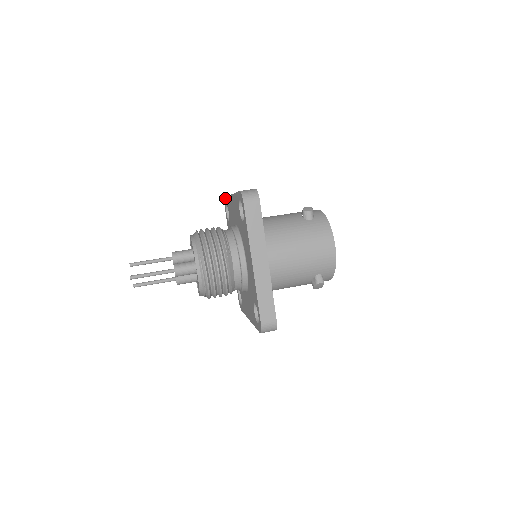
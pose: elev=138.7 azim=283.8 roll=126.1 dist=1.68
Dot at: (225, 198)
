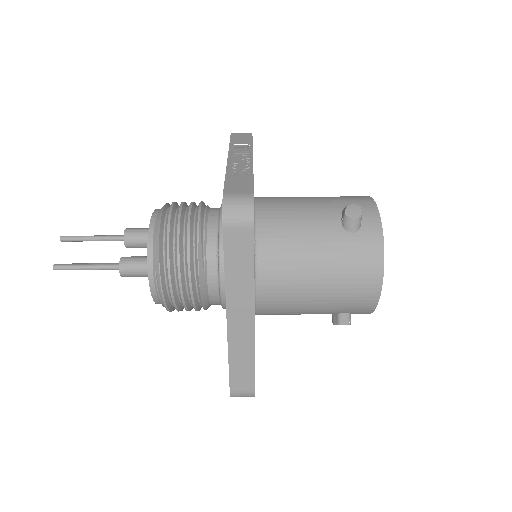
Dot at: (230, 137)
